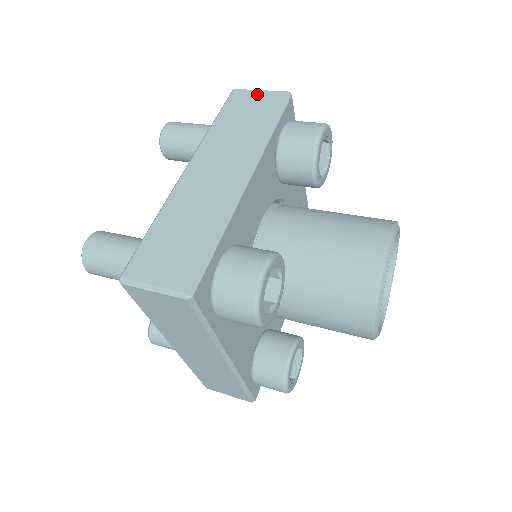
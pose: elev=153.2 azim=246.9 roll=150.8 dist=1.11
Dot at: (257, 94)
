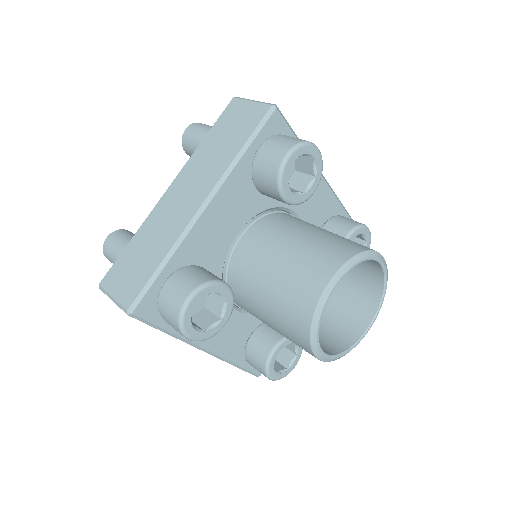
Dot at: (247, 106)
